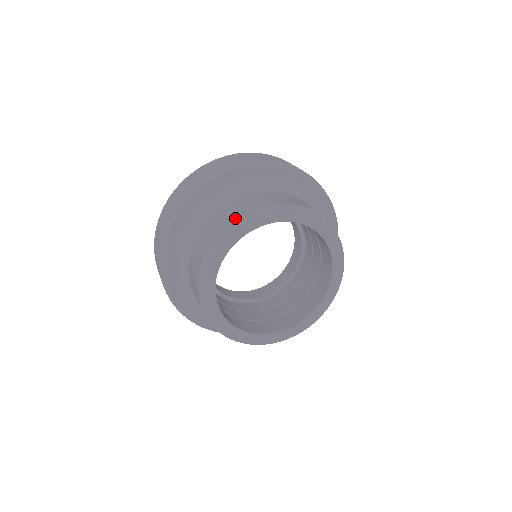
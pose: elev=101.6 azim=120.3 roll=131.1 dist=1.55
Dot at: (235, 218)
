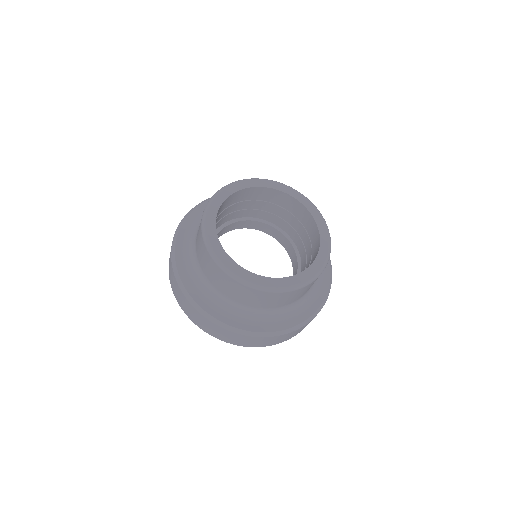
Dot at: occluded
